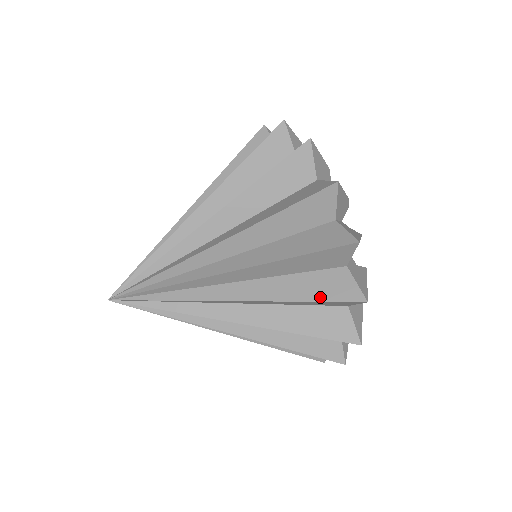
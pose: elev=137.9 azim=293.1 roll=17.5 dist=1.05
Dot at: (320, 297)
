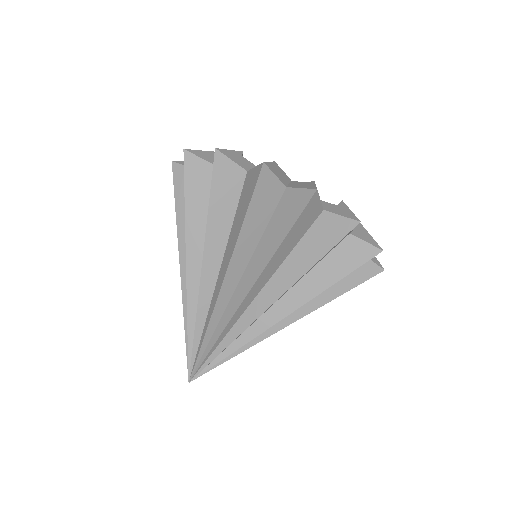
Dot at: occluded
